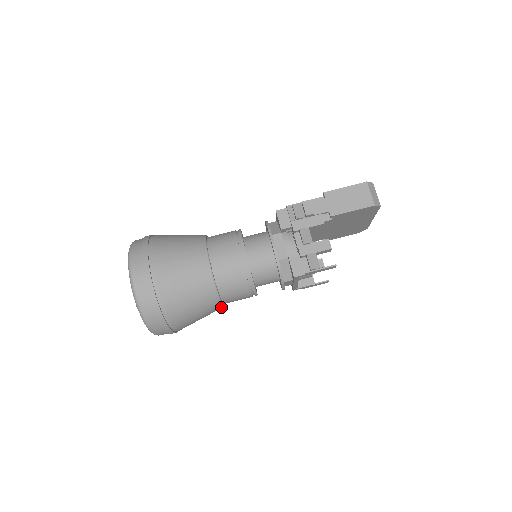
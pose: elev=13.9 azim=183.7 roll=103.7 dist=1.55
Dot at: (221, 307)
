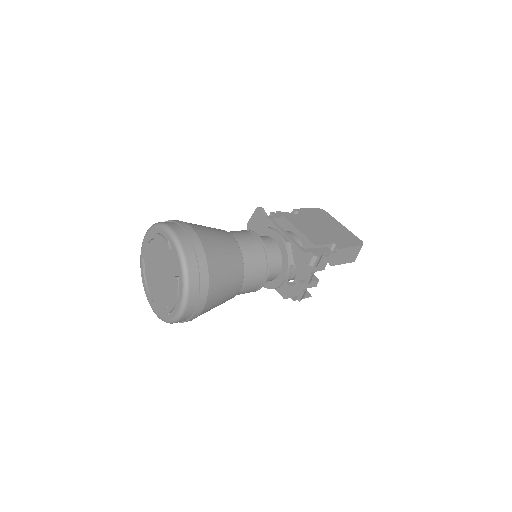
Dot at: occluded
